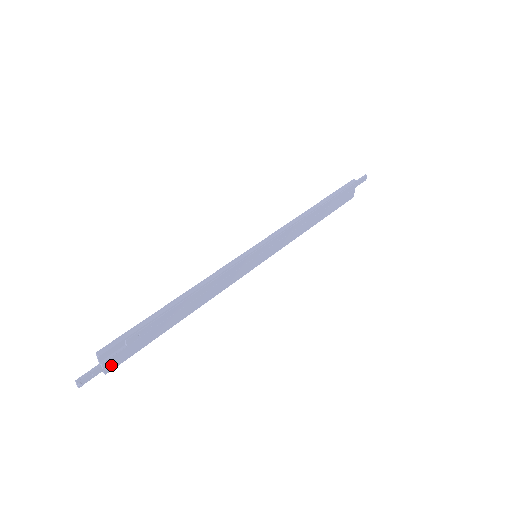
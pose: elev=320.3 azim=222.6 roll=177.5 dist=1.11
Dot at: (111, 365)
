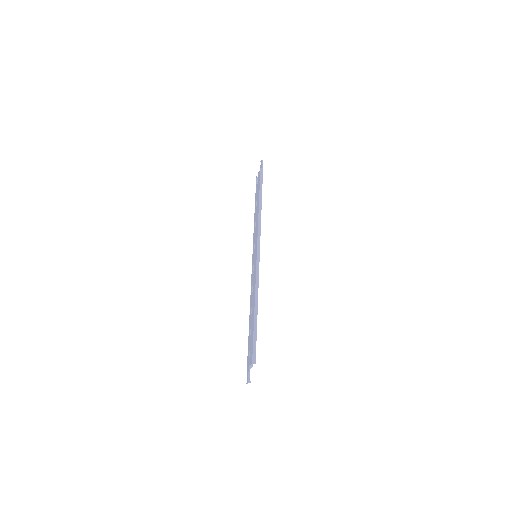
Dot at: occluded
